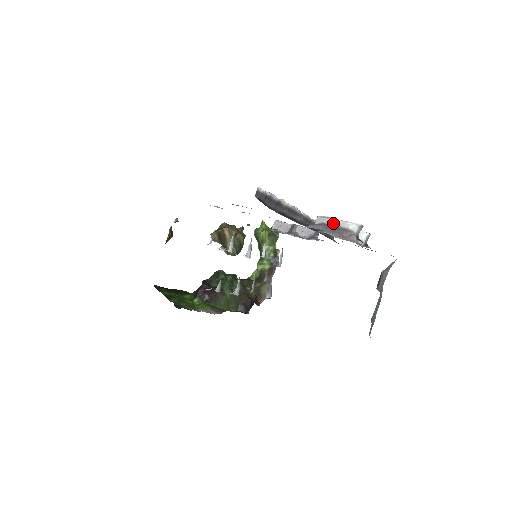
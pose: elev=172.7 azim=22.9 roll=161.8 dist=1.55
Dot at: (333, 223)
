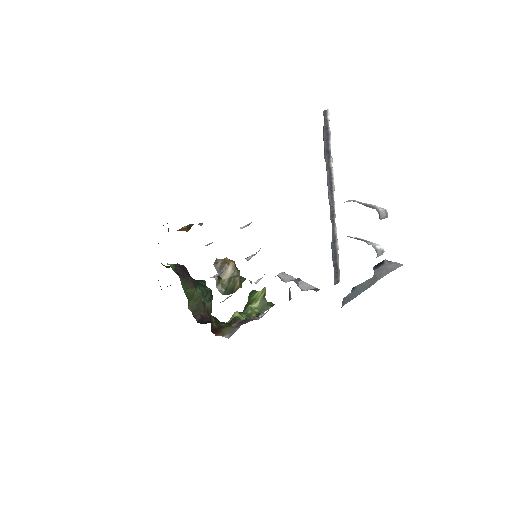
Dot at: (362, 203)
